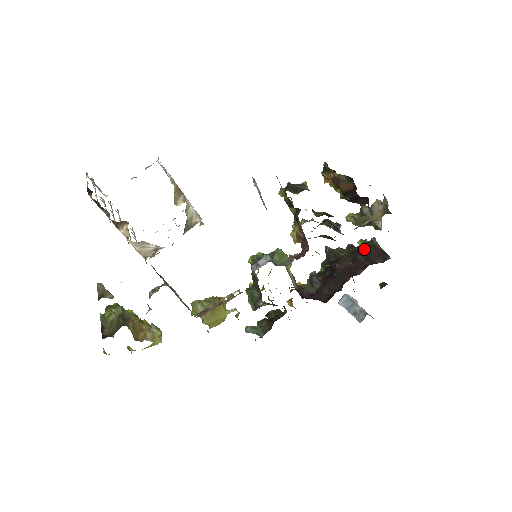
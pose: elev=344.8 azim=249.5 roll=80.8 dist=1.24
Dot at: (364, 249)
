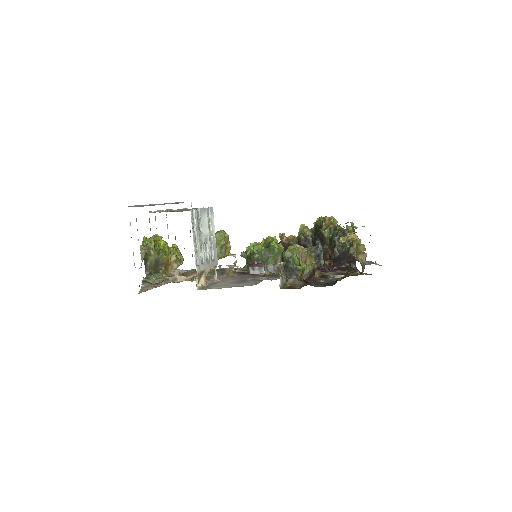
Dot at: (342, 253)
